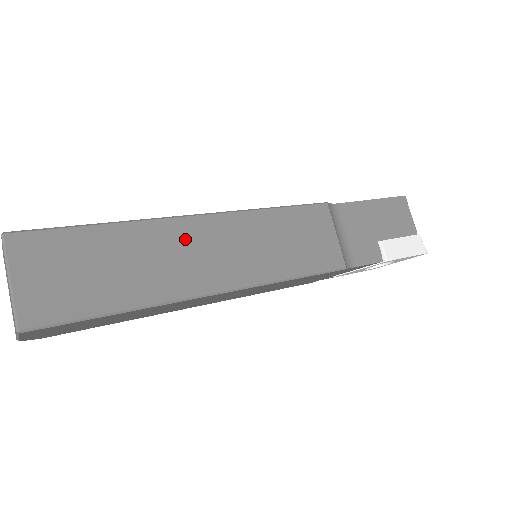
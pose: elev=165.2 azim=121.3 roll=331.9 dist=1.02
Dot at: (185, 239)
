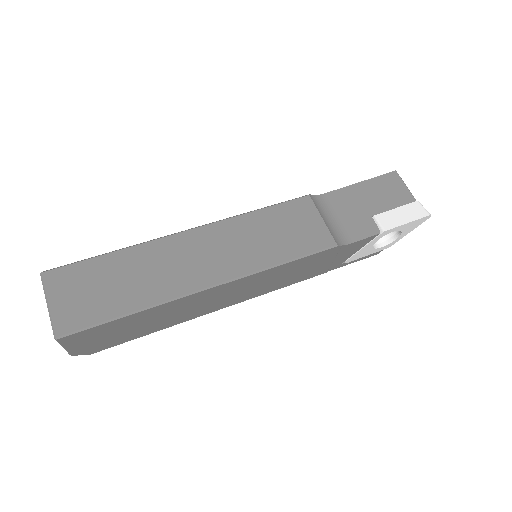
Dot at: (178, 250)
